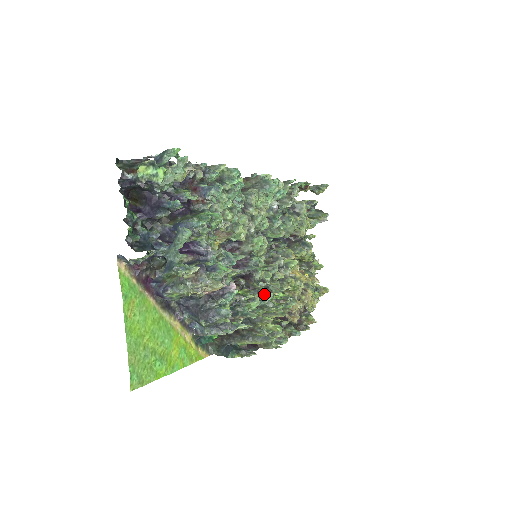
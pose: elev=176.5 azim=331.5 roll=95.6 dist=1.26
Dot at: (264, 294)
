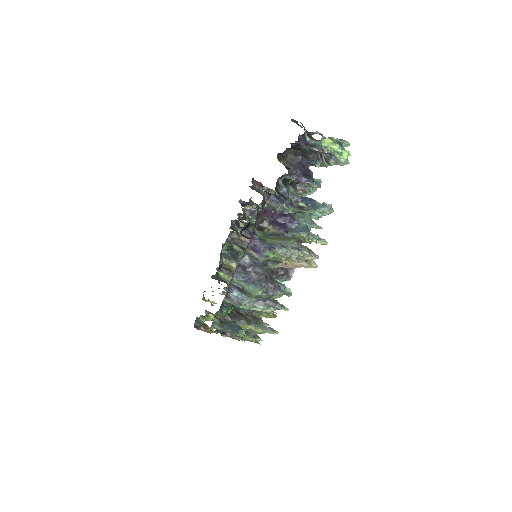
Dot at: occluded
